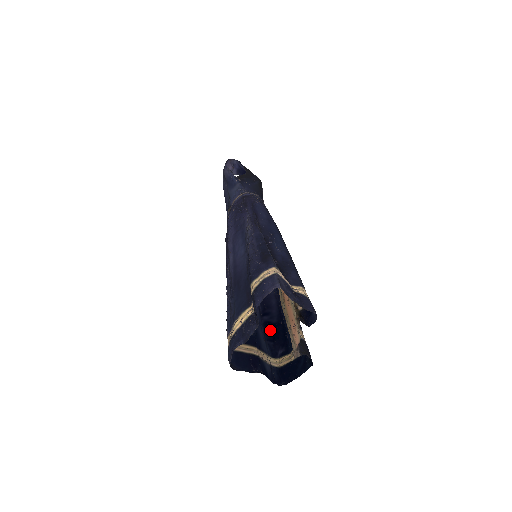
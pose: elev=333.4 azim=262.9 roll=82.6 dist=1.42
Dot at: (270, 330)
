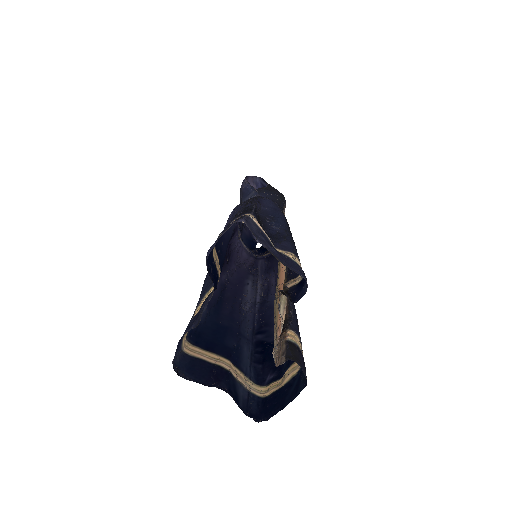
Dot at: (261, 350)
